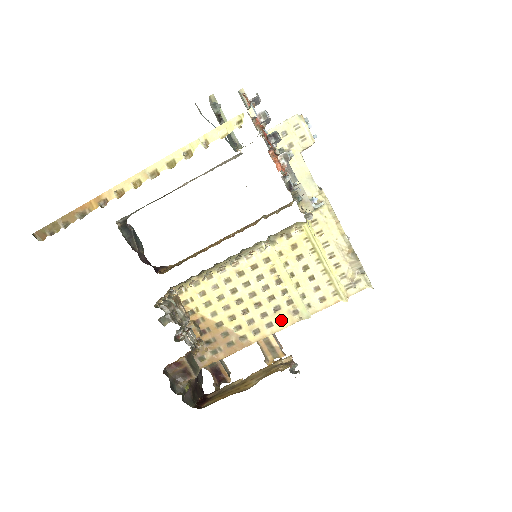
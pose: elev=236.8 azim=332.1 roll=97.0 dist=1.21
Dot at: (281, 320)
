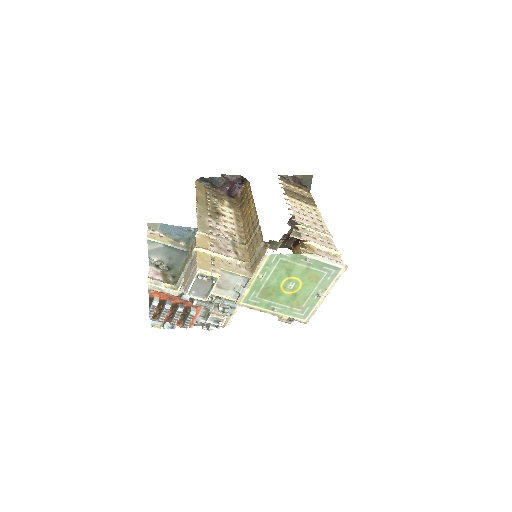
Dot at: occluded
